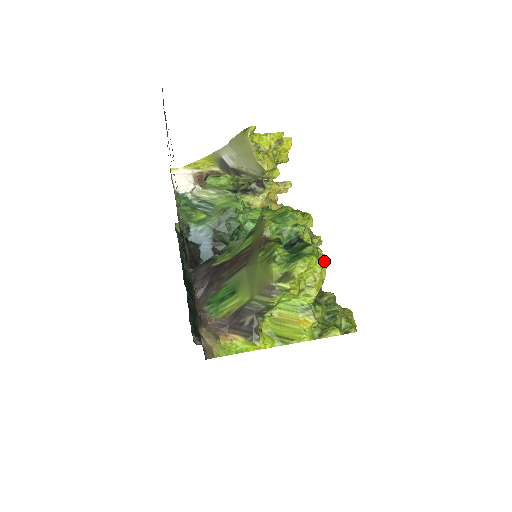
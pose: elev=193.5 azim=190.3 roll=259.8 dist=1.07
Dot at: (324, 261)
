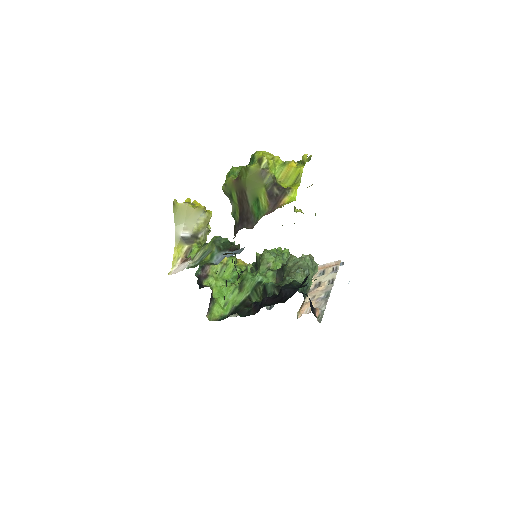
Dot at: occluded
